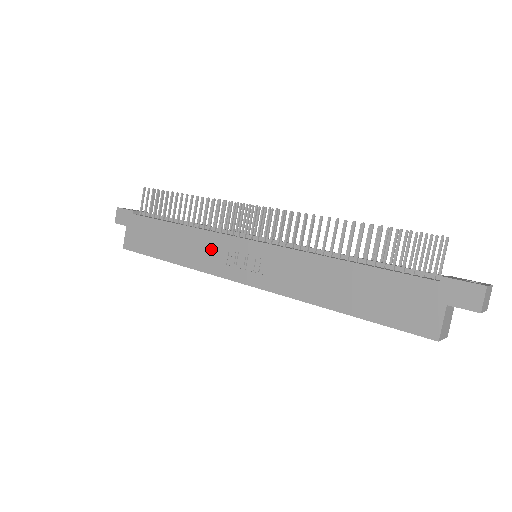
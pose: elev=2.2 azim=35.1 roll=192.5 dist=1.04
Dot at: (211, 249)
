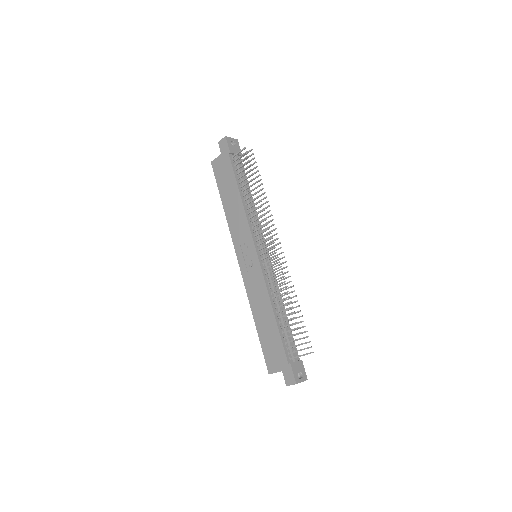
Dot at: (241, 230)
